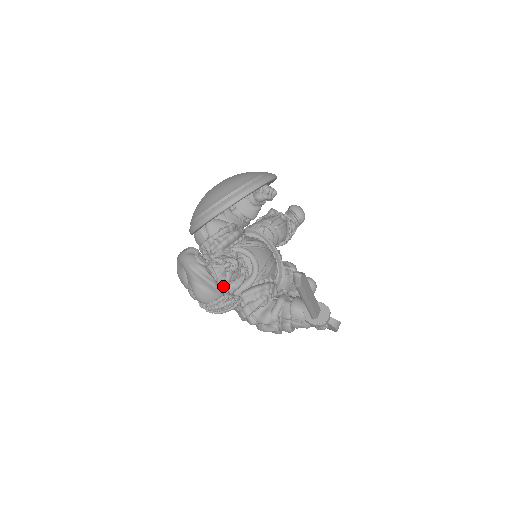
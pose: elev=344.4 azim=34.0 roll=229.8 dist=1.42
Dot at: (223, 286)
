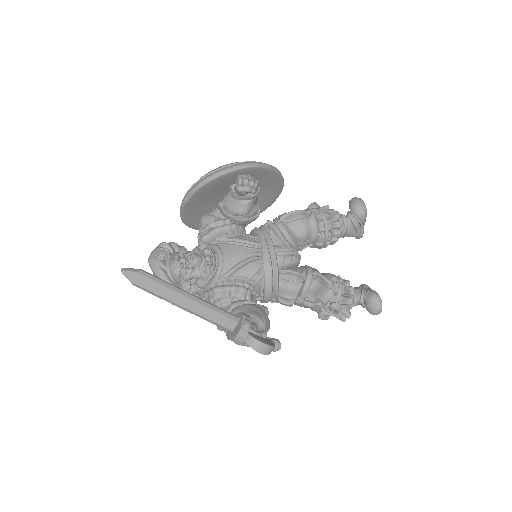
Dot at: (184, 282)
